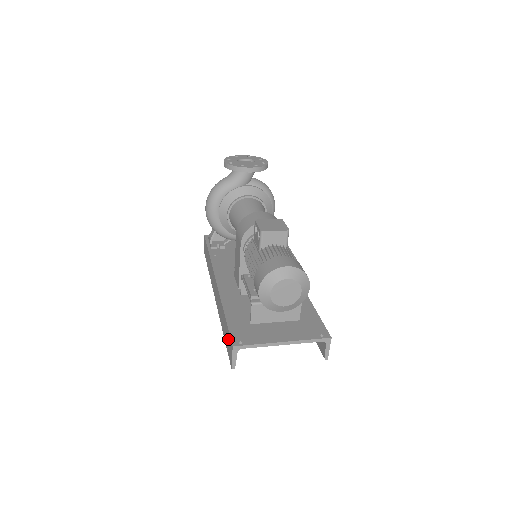
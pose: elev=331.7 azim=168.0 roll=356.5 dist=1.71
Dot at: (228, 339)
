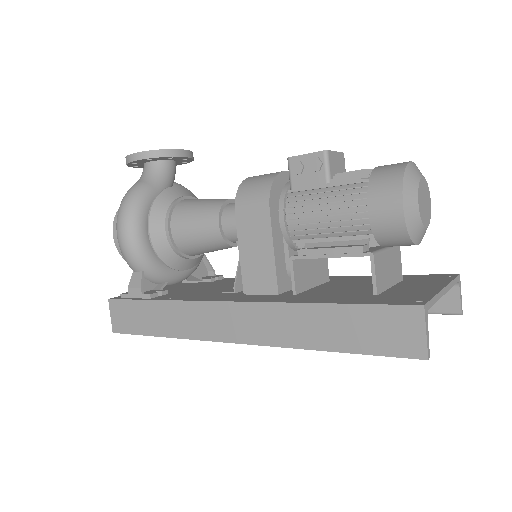
Dot at: (379, 323)
